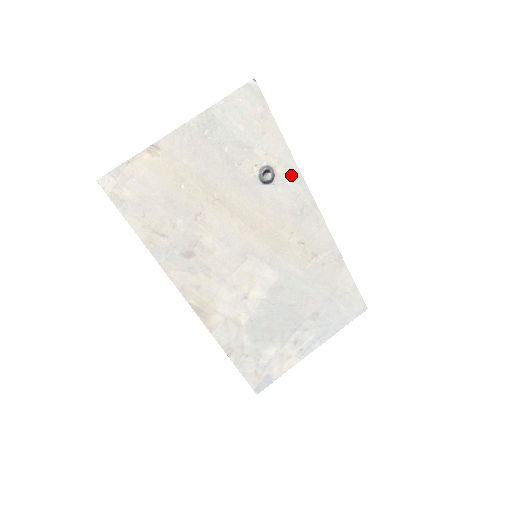
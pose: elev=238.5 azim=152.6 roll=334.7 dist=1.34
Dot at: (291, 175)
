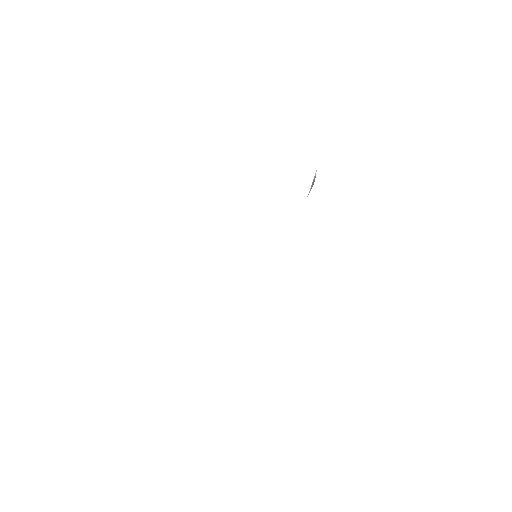
Dot at: occluded
